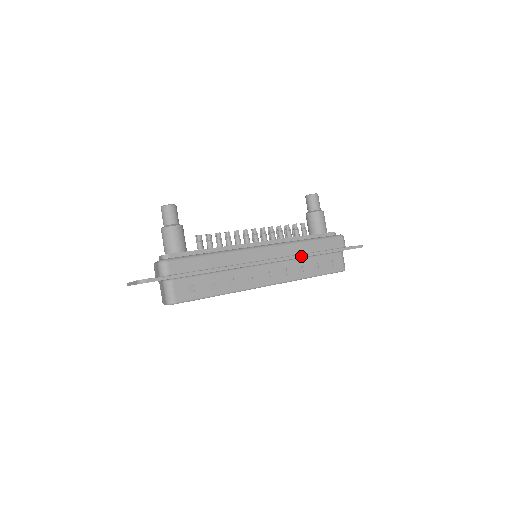
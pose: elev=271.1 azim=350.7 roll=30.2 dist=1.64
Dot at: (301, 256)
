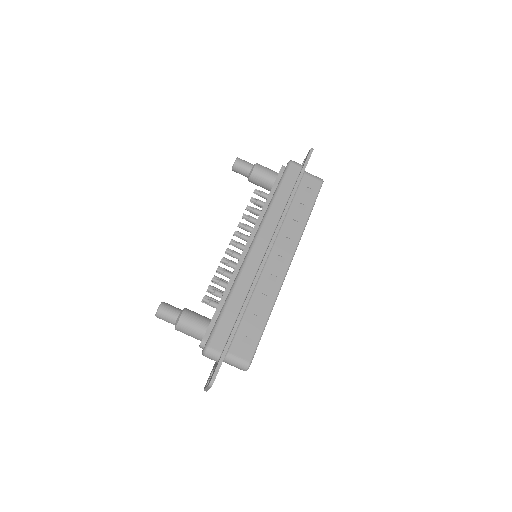
Dot at: (283, 216)
